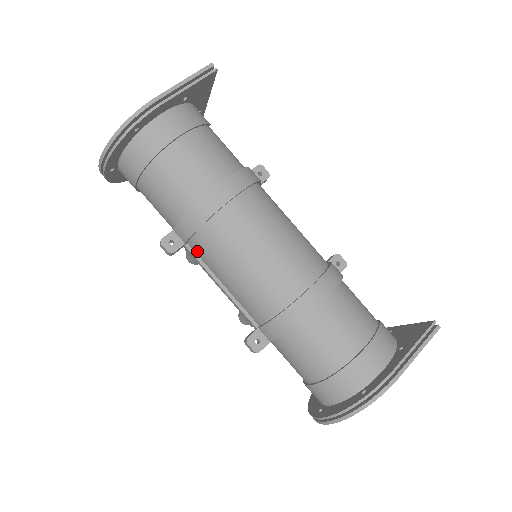
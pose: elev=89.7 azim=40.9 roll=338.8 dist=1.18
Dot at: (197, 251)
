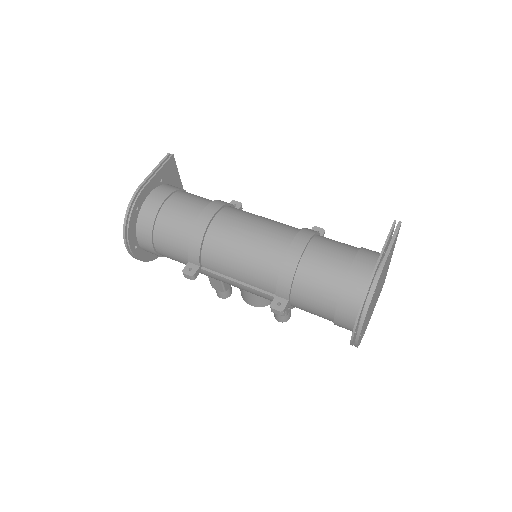
Dot at: (210, 267)
